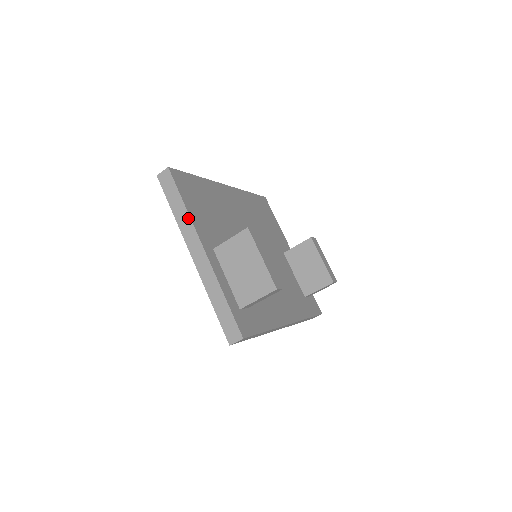
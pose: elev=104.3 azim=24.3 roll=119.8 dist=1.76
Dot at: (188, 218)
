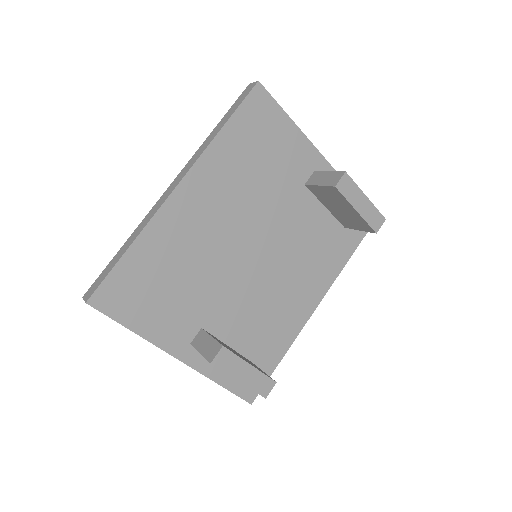
Dot at: (145, 339)
